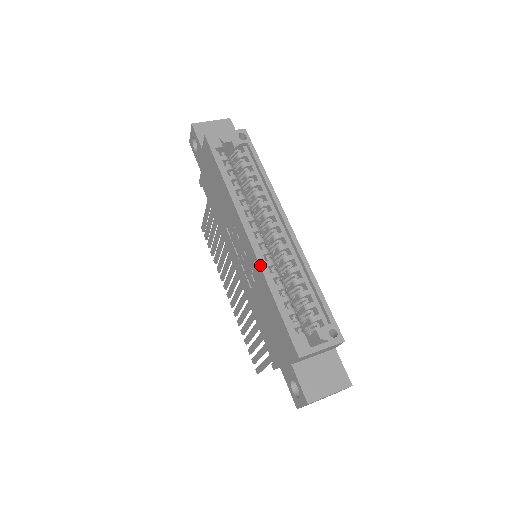
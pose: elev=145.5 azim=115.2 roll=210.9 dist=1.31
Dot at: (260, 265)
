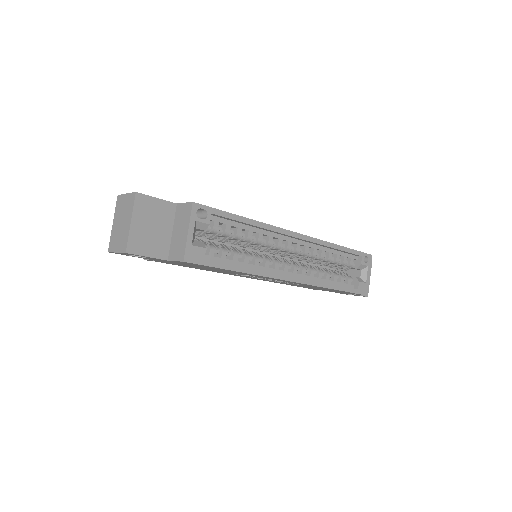
Dot at: (316, 286)
